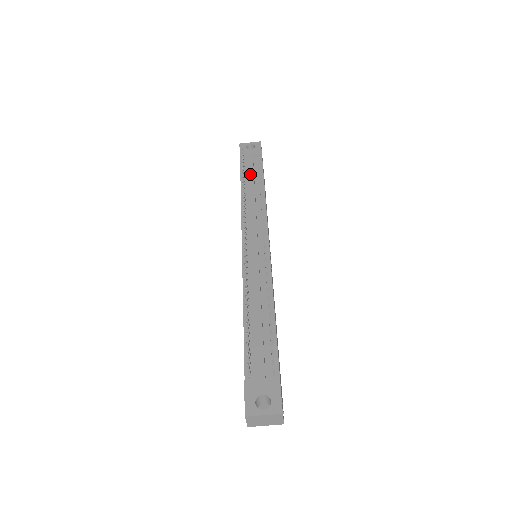
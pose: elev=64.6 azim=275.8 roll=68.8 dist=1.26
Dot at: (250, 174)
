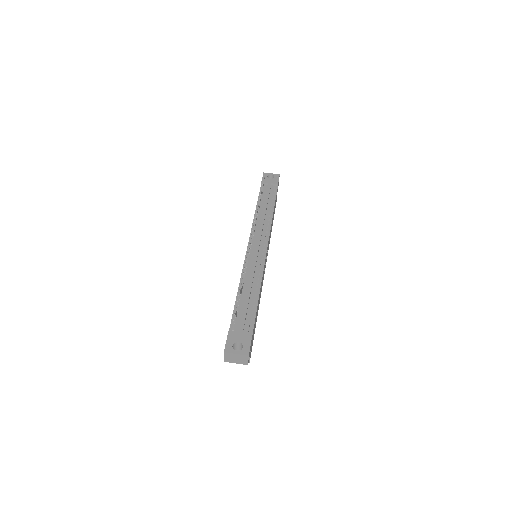
Dot at: (266, 197)
